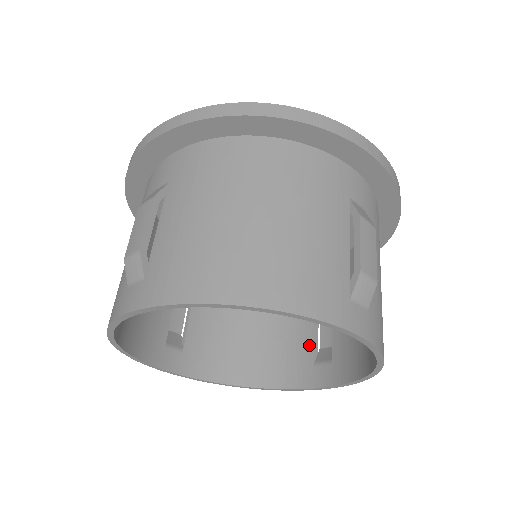
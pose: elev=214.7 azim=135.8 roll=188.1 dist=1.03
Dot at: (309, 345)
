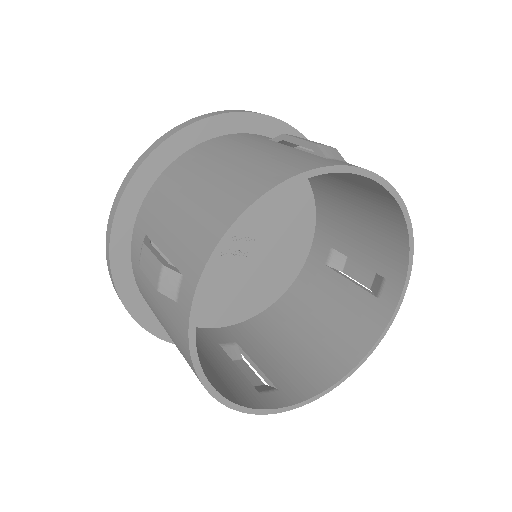
Dot at: (242, 378)
